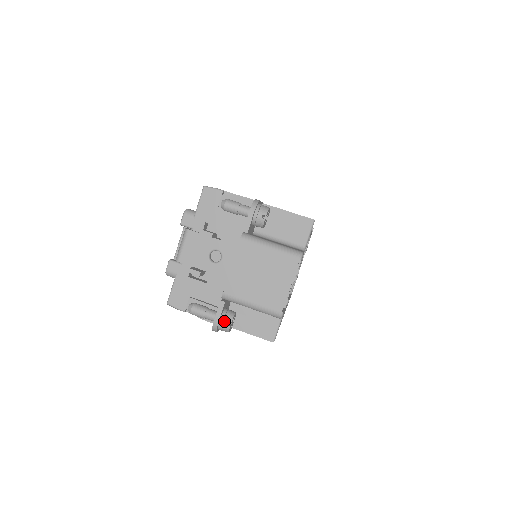
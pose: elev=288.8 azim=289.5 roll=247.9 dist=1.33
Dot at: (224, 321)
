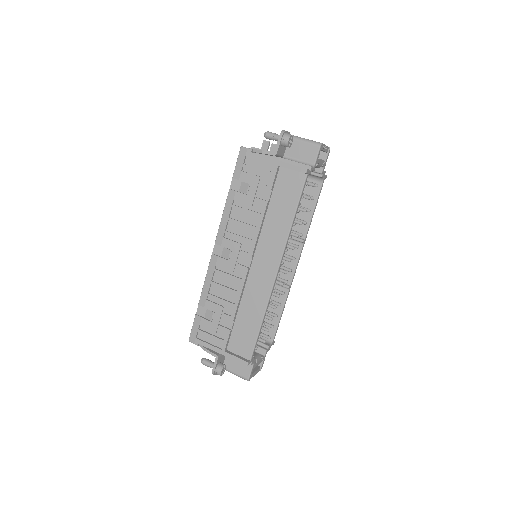
Dot at: (289, 134)
